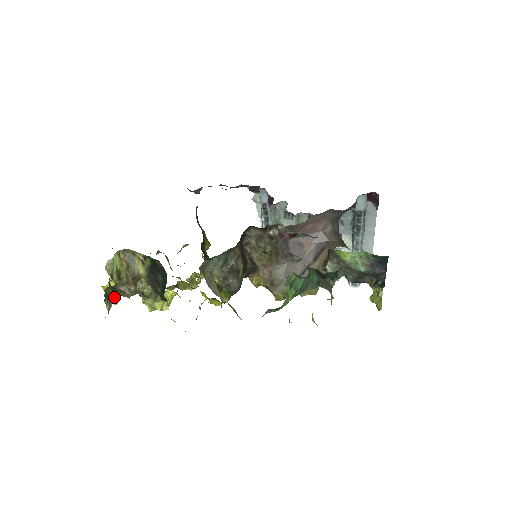
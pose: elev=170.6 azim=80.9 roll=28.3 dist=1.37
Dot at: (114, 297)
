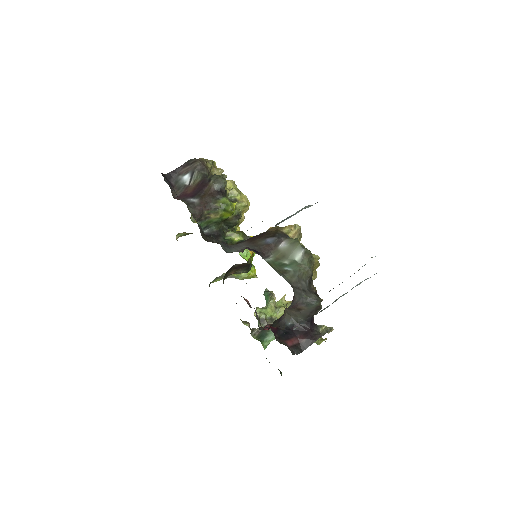
Dot at: occluded
